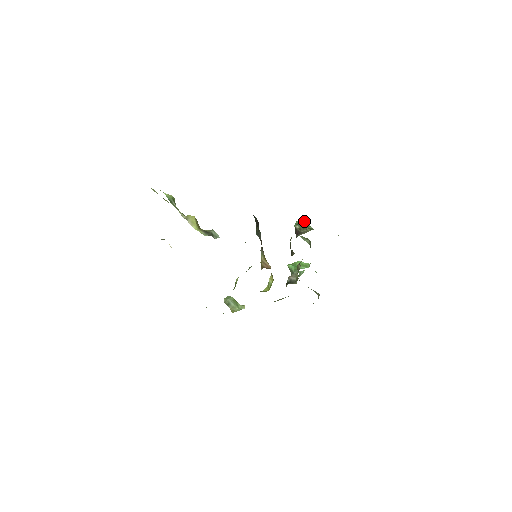
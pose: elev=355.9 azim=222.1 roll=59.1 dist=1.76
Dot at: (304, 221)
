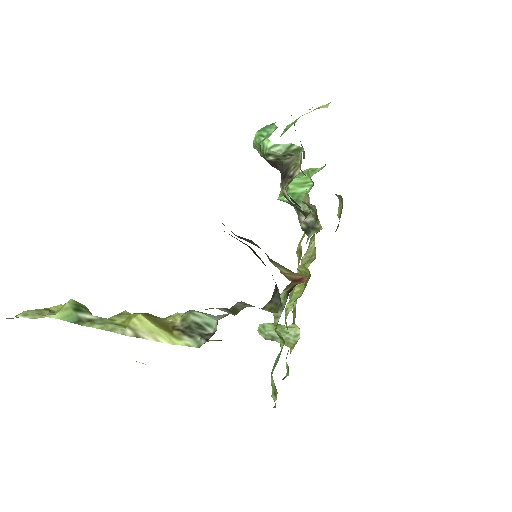
Dot at: (267, 135)
